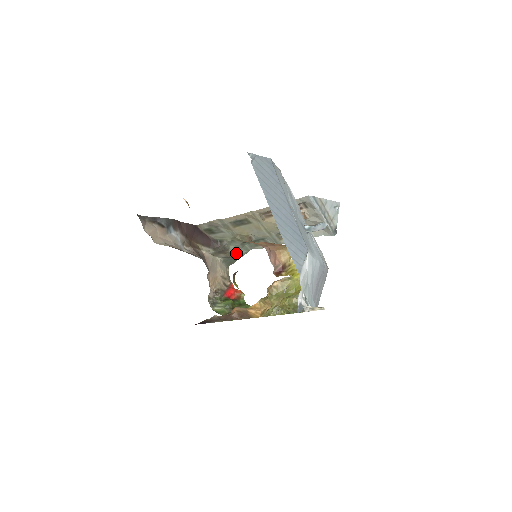
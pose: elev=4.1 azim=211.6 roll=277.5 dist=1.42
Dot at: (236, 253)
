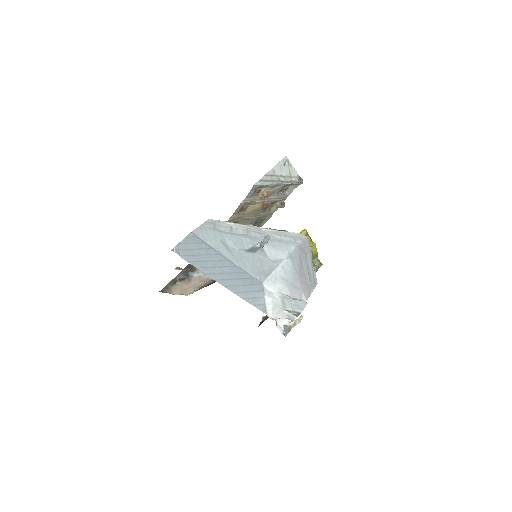
Dot at: occluded
